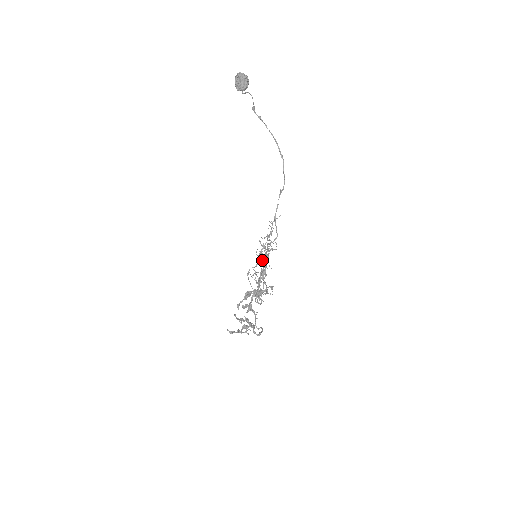
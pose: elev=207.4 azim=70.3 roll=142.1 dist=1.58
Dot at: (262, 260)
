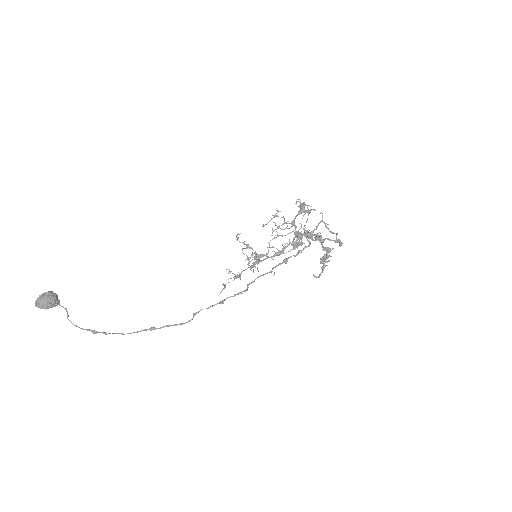
Dot at: (263, 260)
